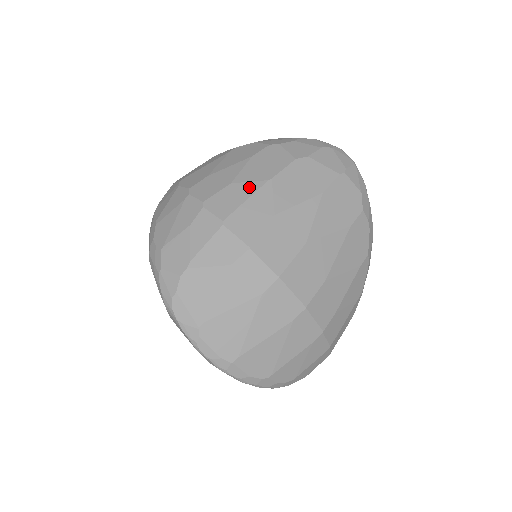
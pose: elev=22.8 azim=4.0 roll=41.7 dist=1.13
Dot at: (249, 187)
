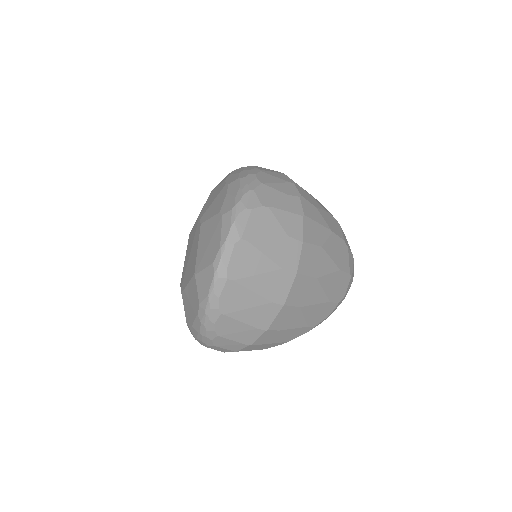
Dot at: (323, 220)
